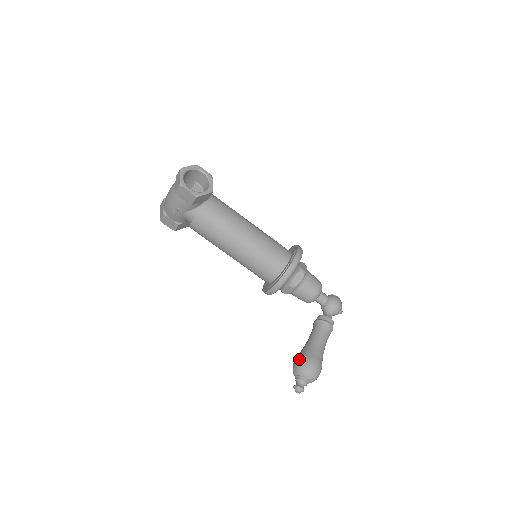
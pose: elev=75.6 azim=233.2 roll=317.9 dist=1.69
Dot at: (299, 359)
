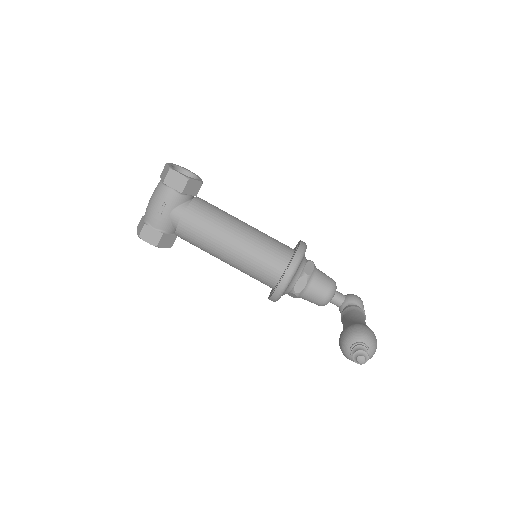
Dot at: (346, 329)
